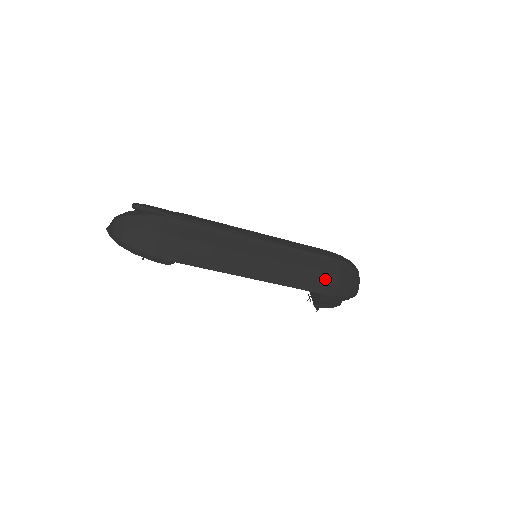
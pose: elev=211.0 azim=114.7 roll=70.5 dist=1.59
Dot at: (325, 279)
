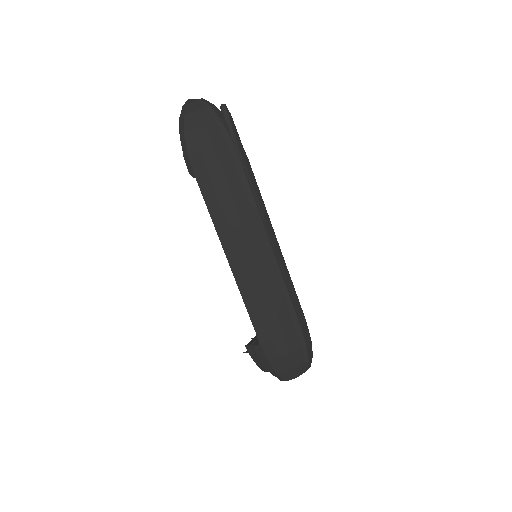
Dot at: (276, 337)
